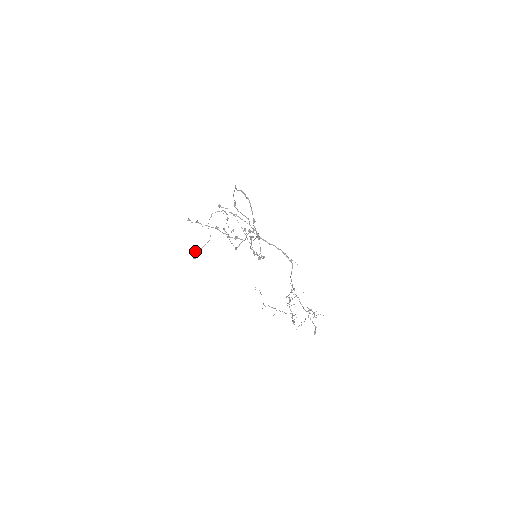
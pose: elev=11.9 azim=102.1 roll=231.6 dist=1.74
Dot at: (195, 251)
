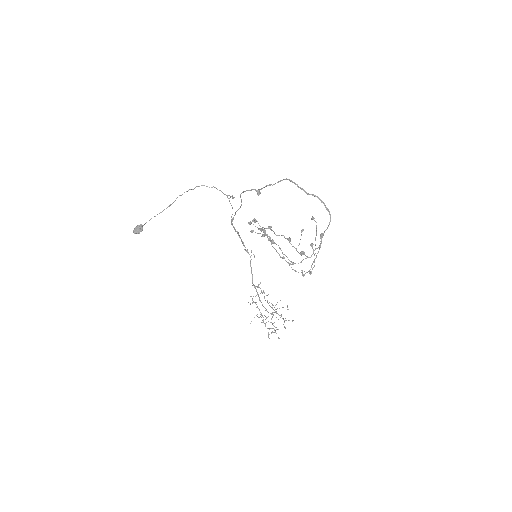
Dot at: (140, 224)
